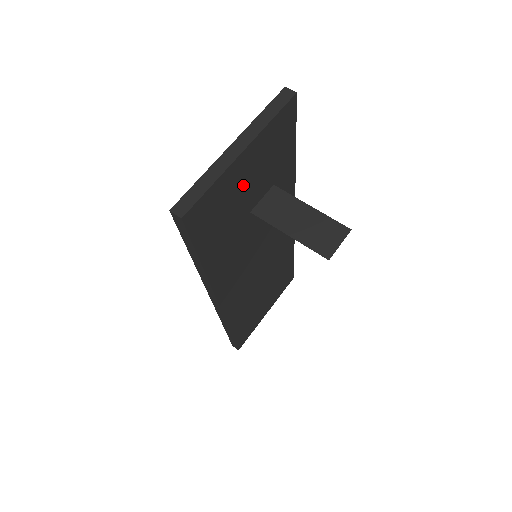
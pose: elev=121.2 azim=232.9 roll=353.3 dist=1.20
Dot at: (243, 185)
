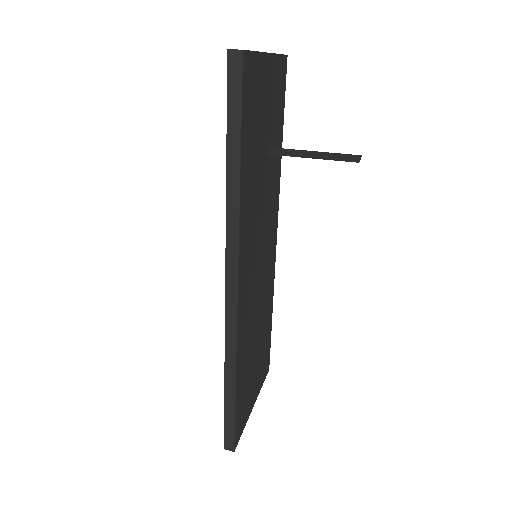
Dot at: (265, 101)
